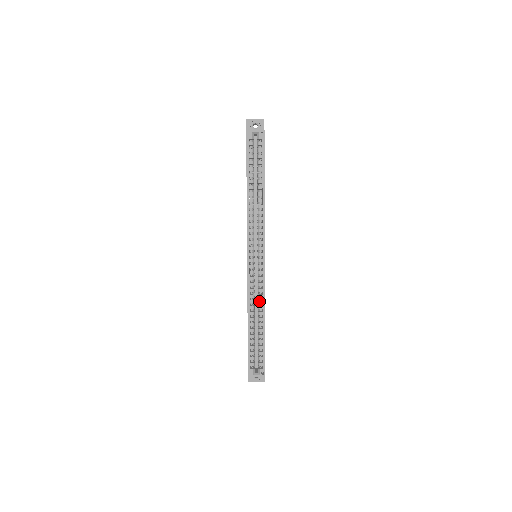
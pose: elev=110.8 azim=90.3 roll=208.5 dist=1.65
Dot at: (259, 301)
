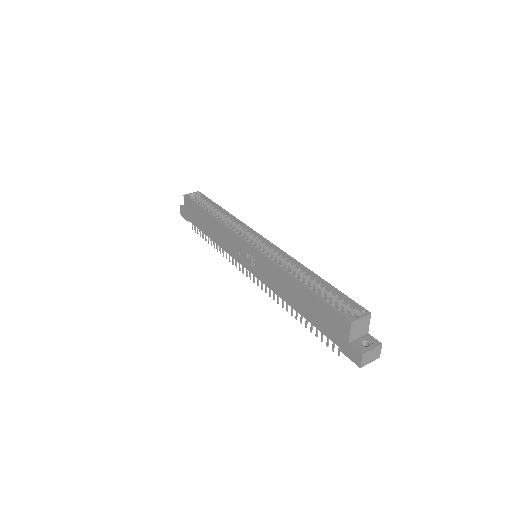
Dot at: (290, 265)
